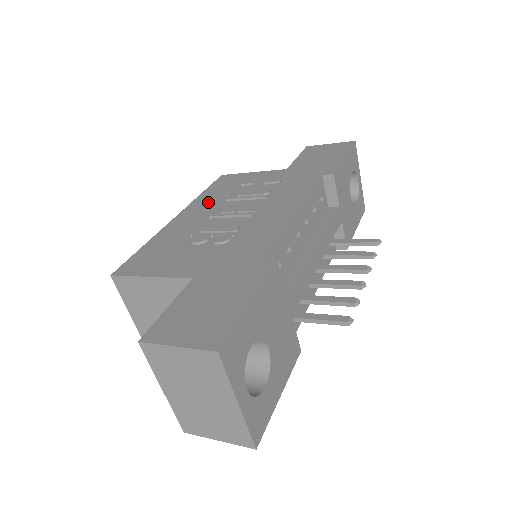
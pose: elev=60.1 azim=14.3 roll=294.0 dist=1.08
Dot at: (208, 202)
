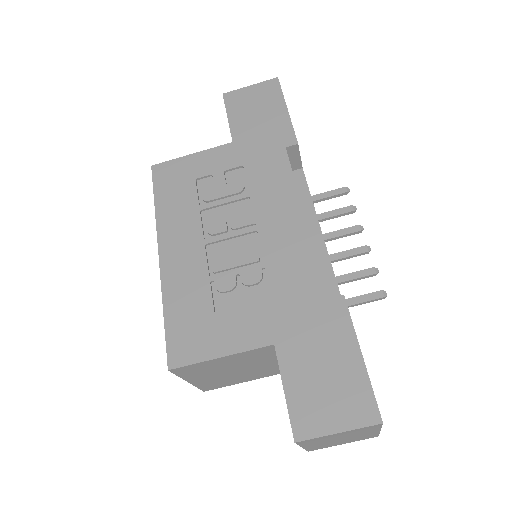
Dot at: (180, 221)
